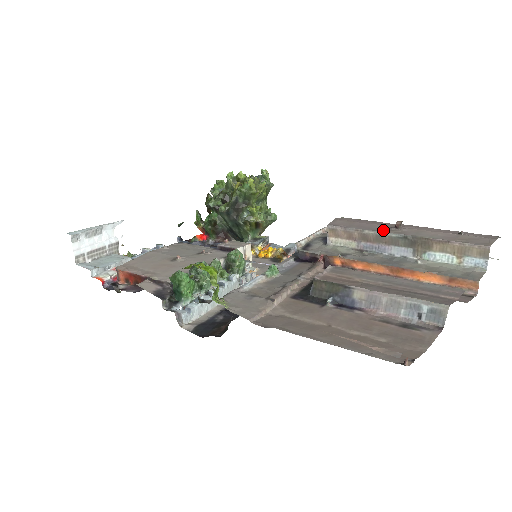
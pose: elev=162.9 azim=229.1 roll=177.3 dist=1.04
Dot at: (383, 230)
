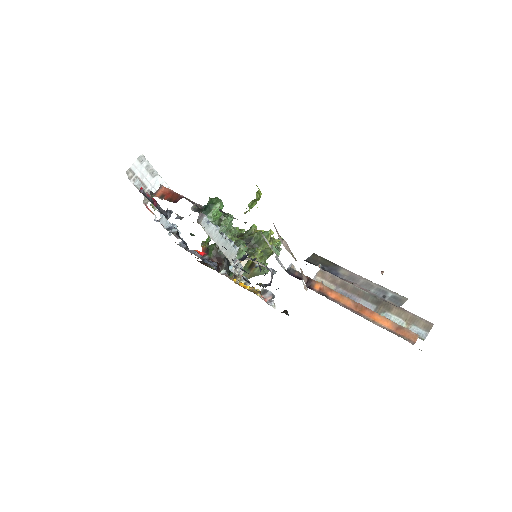
Dot at: occluded
